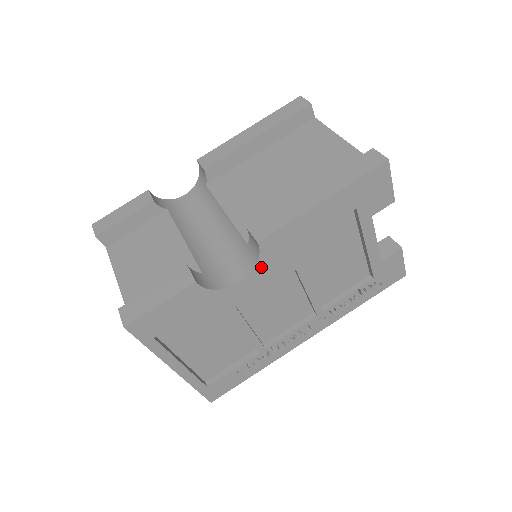
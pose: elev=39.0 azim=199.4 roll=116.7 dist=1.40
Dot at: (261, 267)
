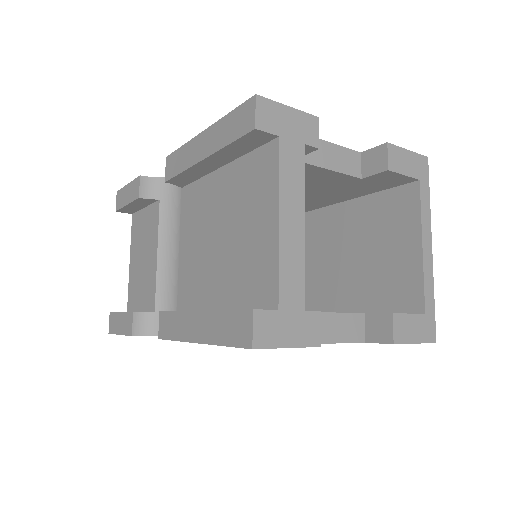
Dot at: occluded
